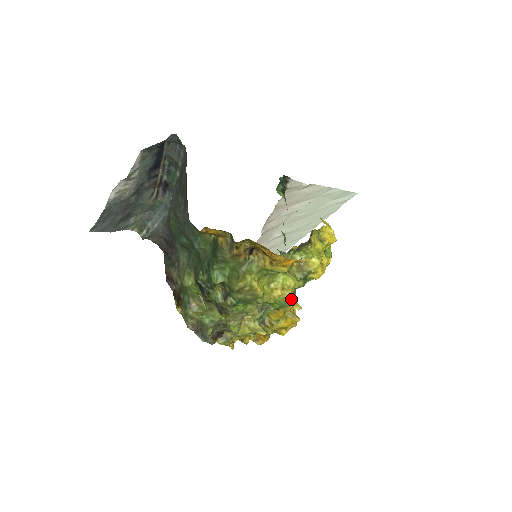
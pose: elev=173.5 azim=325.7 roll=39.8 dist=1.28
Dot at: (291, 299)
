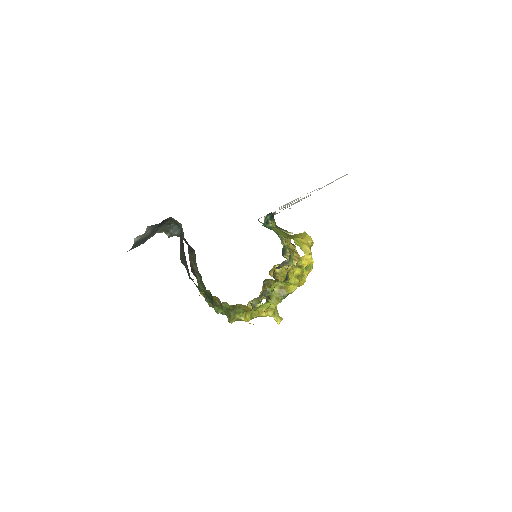
Dot at: (274, 316)
